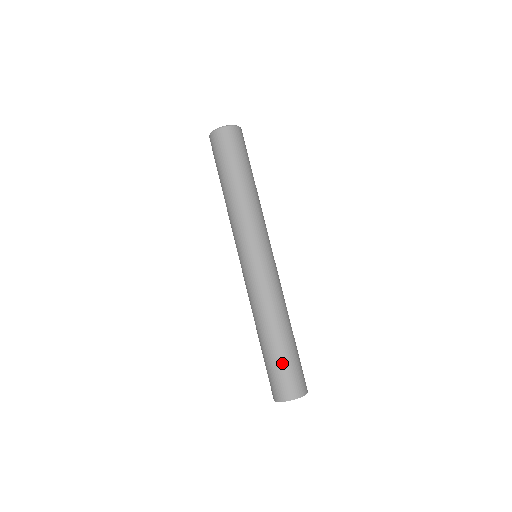
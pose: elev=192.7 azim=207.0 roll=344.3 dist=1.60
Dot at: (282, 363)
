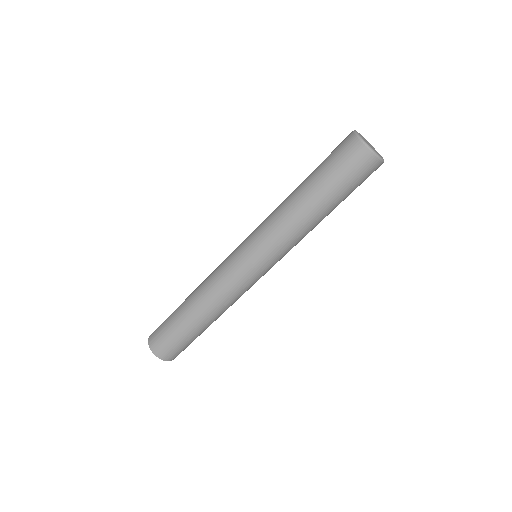
Dot at: (173, 330)
